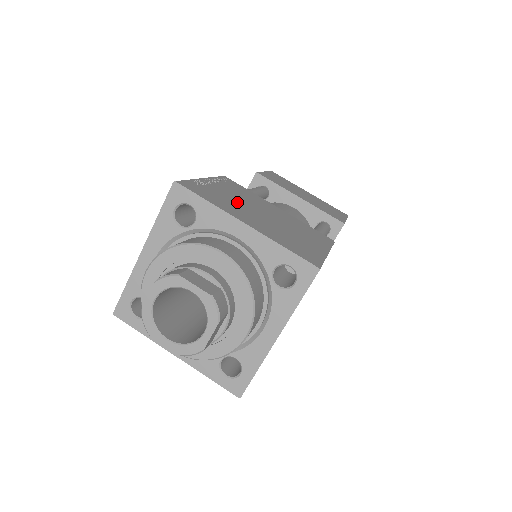
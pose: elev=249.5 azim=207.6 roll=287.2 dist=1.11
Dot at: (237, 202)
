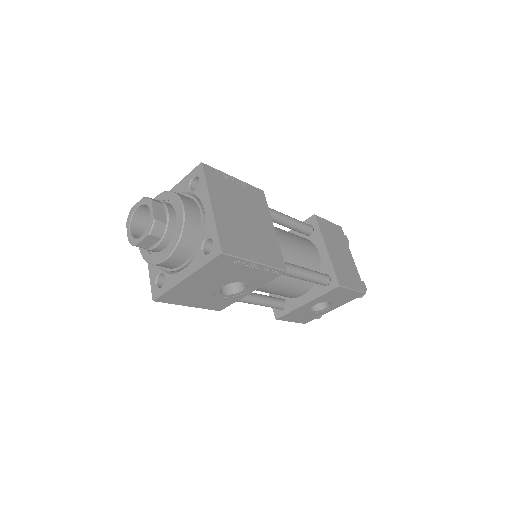
Dot at: occluded
